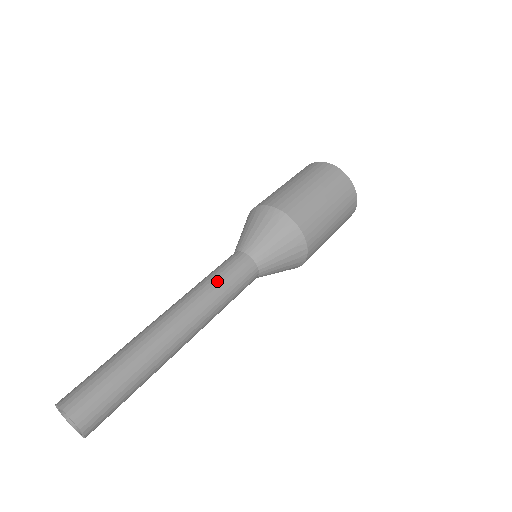
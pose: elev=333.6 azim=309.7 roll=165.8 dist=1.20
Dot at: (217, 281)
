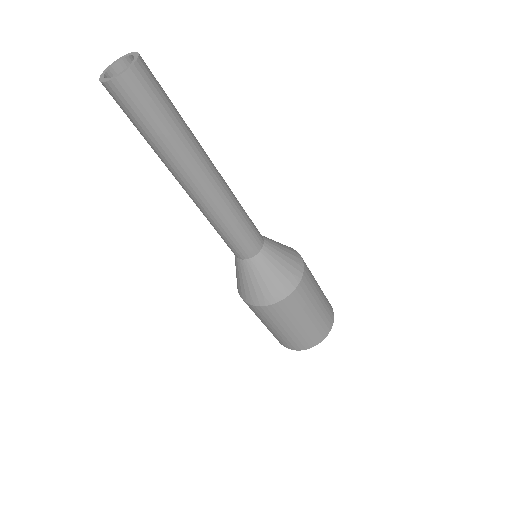
Dot at: occluded
